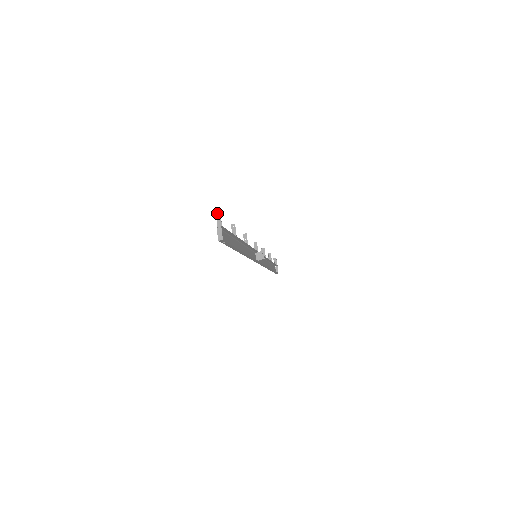
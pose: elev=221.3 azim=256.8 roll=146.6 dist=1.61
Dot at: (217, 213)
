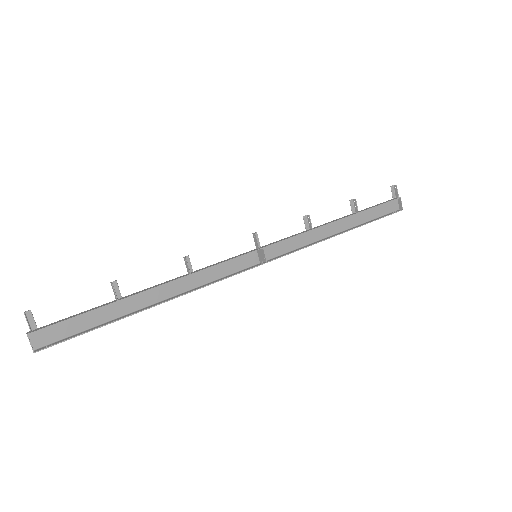
Dot at: (24, 314)
